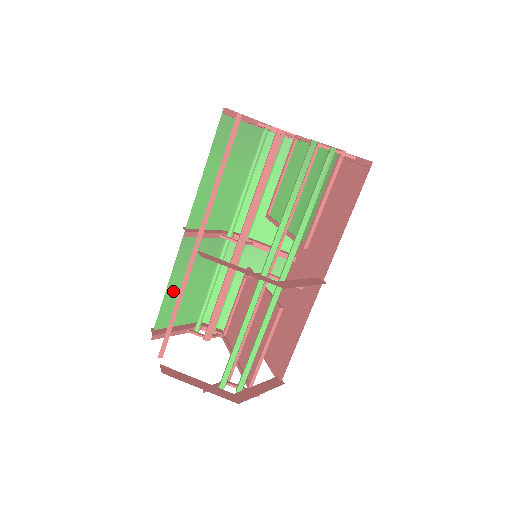
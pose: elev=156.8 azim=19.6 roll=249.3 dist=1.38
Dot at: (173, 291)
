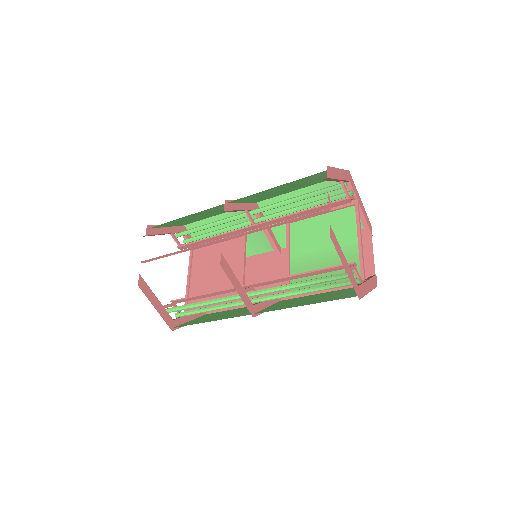
Dot at: (182, 218)
